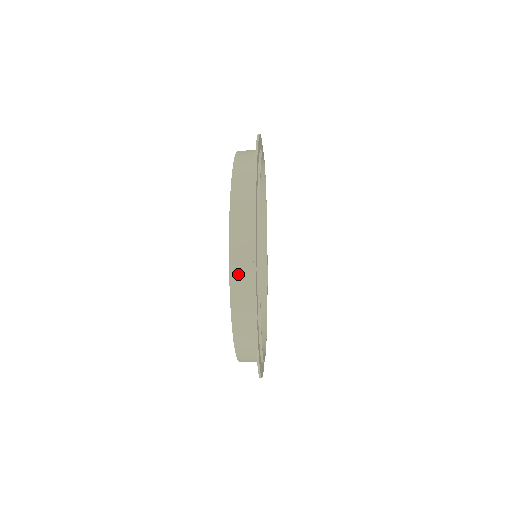
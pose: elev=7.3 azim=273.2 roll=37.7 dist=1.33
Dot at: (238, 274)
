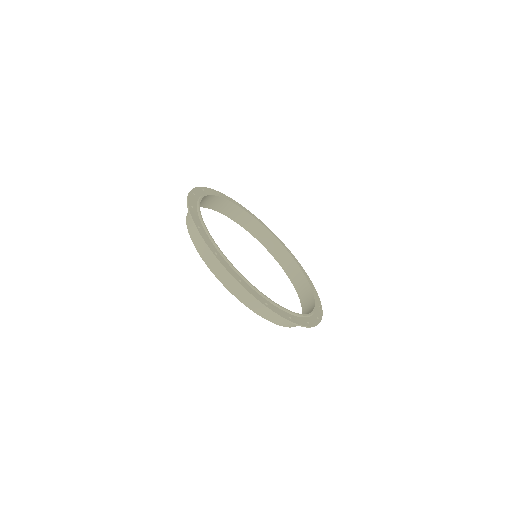
Dot at: (190, 222)
